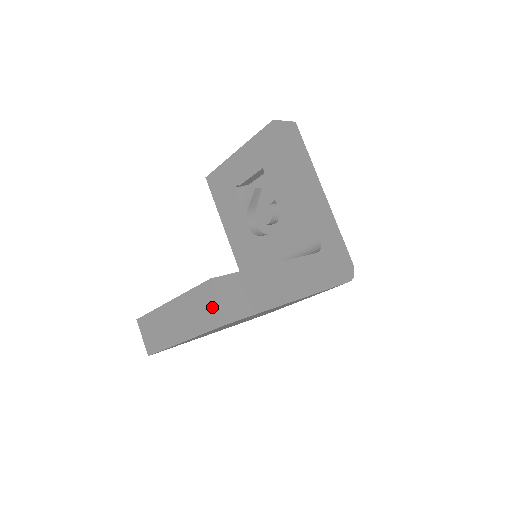
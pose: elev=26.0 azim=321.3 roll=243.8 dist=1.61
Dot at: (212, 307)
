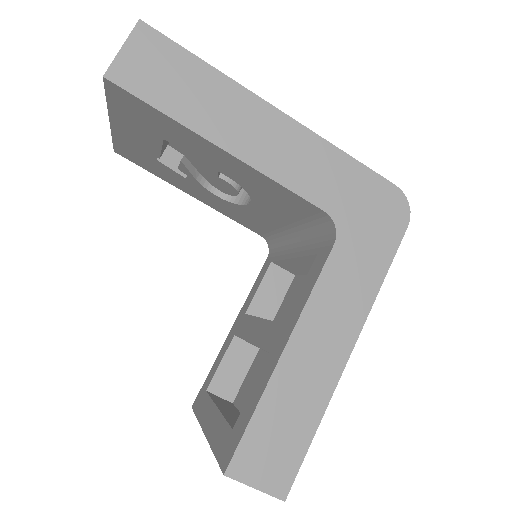
Dot at: occluded
